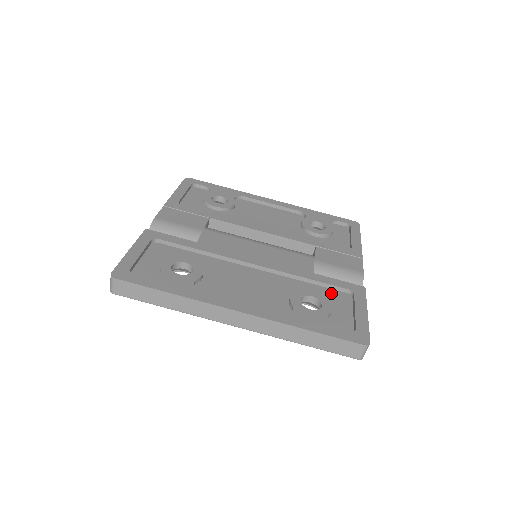
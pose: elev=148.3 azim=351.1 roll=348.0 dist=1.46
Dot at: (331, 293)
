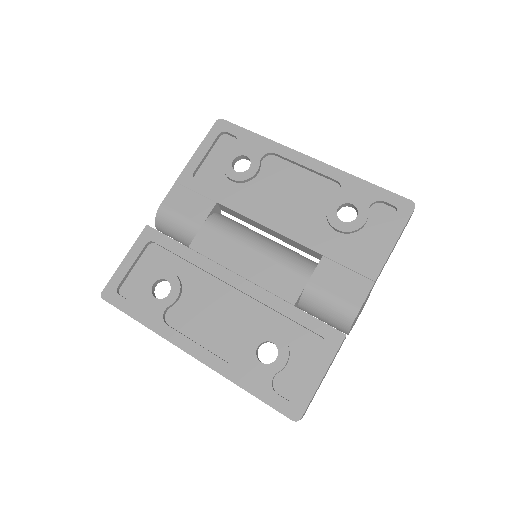
Dot at: (302, 336)
